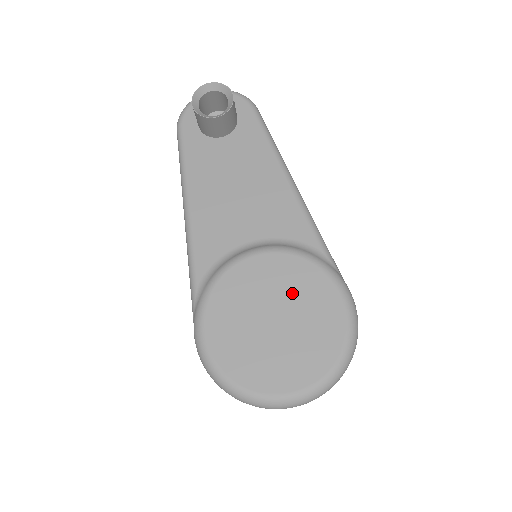
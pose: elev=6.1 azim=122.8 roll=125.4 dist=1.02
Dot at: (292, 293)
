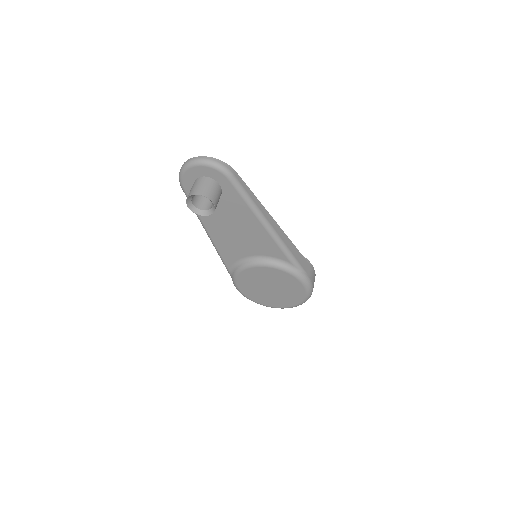
Dot at: (277, 281)
